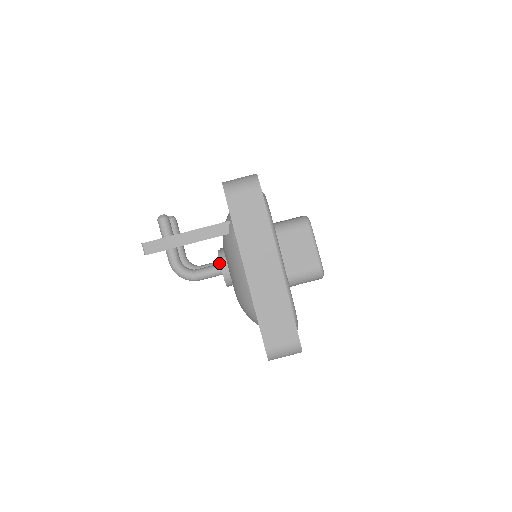
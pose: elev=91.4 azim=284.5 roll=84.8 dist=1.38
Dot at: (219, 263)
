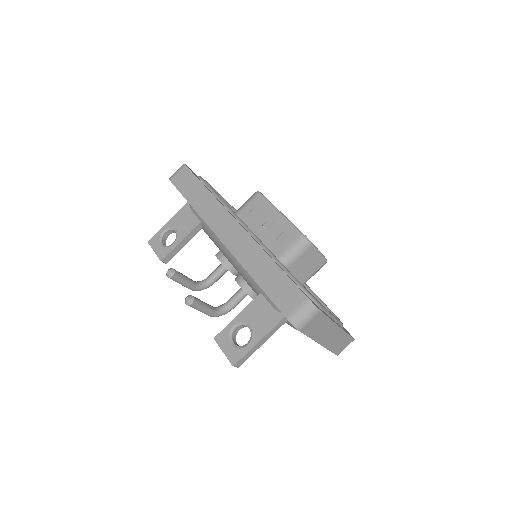
Dot at: (223, 270)
